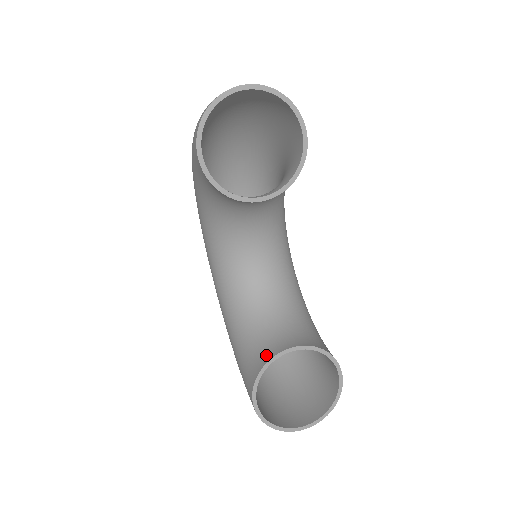
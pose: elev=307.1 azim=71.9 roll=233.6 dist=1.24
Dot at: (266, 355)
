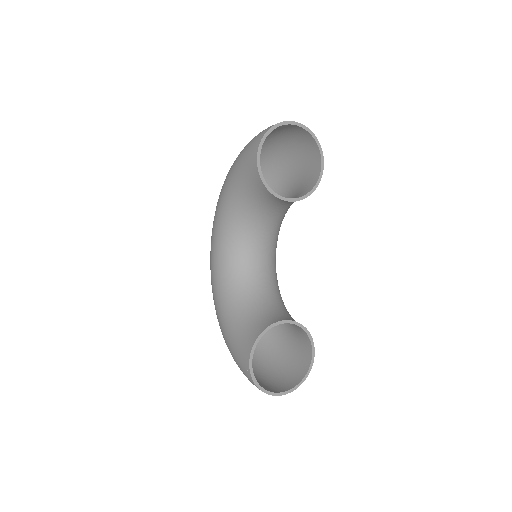
Dot at: (264, 324)
